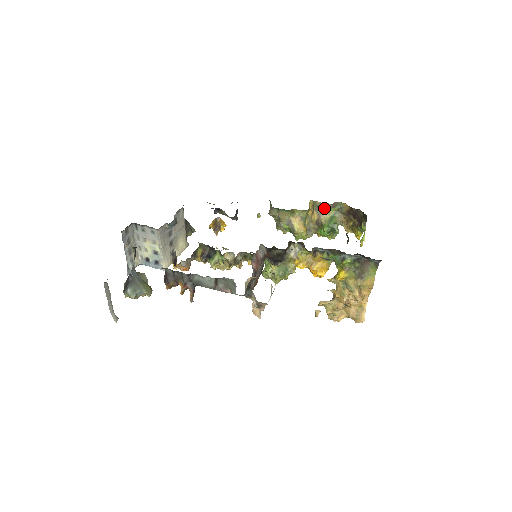
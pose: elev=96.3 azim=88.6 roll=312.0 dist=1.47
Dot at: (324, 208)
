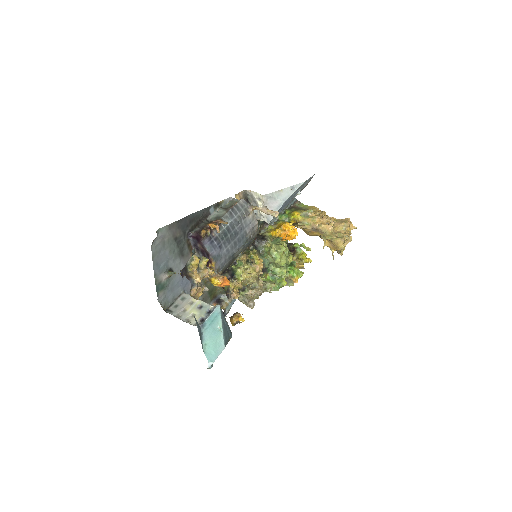
Dot at: occluded
